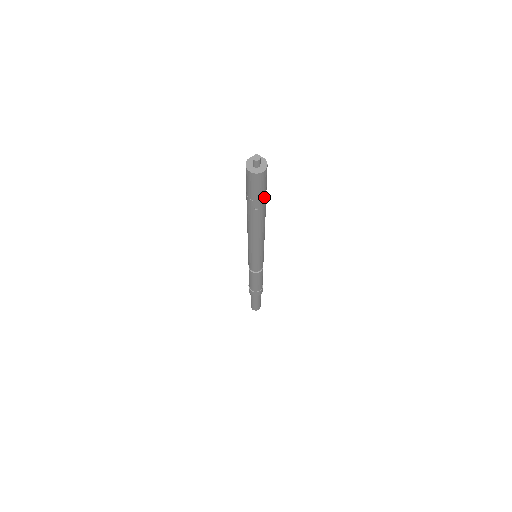
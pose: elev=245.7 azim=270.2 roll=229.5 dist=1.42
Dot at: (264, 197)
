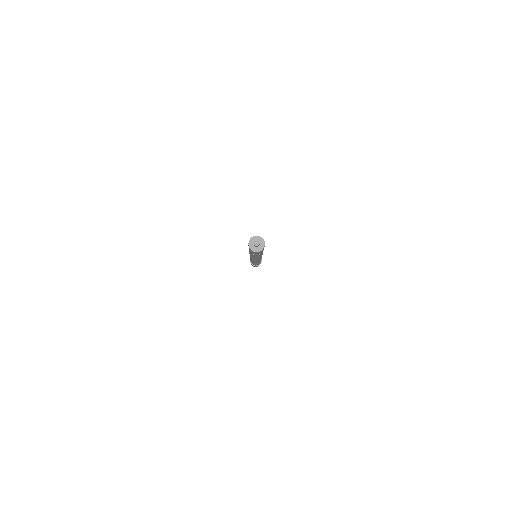
Dot at: (262, 252)
